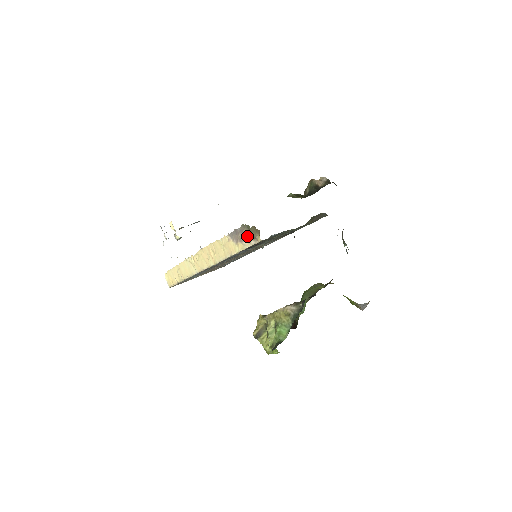
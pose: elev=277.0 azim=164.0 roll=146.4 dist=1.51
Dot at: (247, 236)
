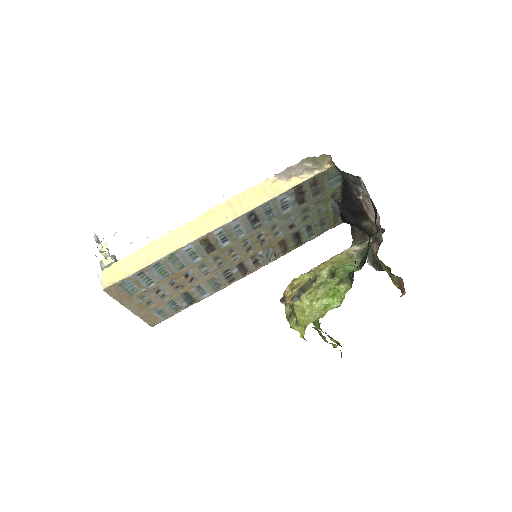
Dot at: (308, 168)
